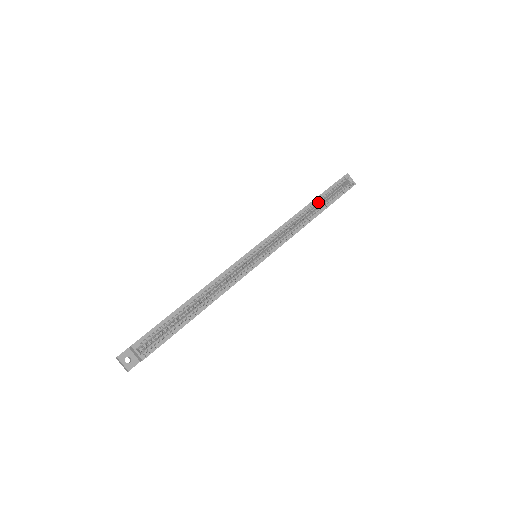
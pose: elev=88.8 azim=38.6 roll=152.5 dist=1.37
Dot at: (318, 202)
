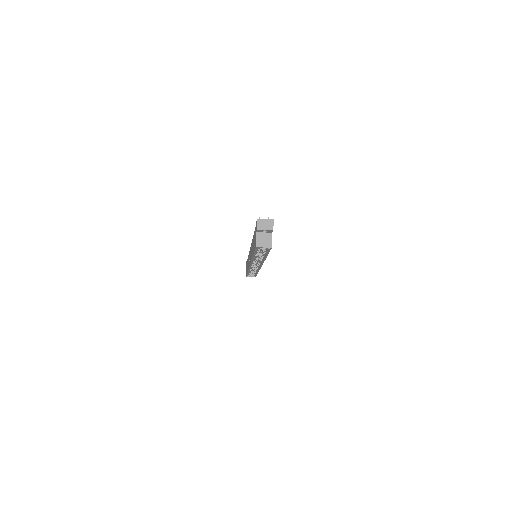
Dot at: (257, 253)
